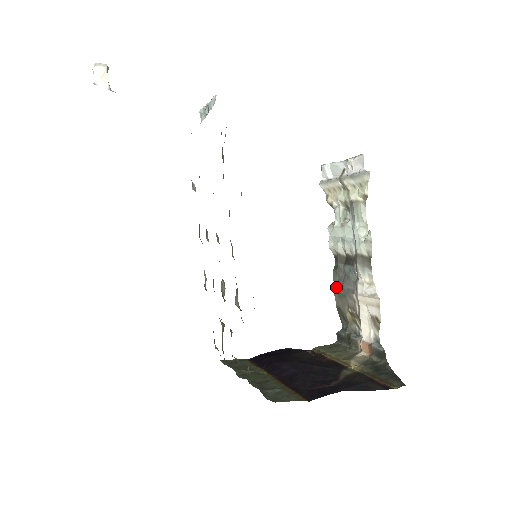
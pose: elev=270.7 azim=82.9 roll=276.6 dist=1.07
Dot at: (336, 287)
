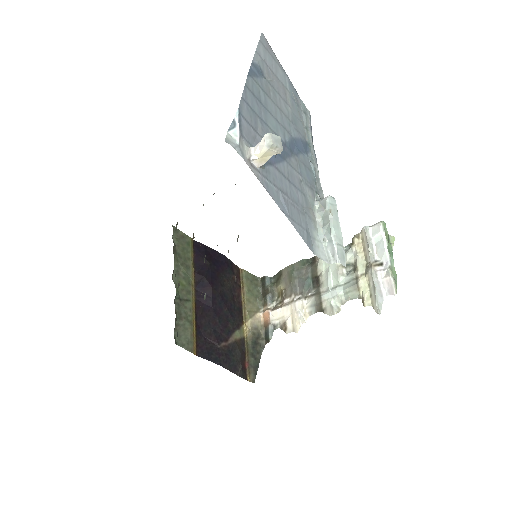
Dot at: (294, 267)
